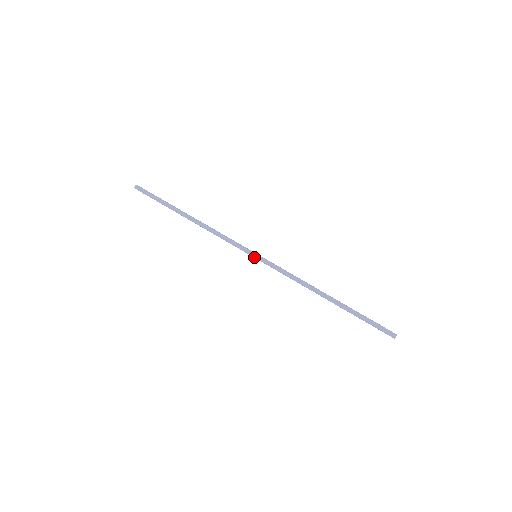
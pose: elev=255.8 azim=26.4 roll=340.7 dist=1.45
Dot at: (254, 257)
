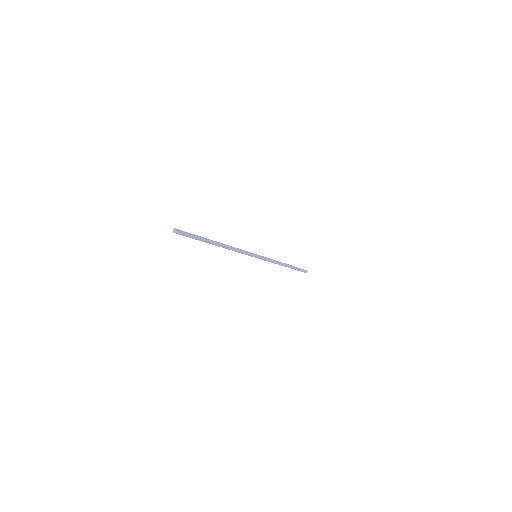
Dot at: (255, 257)
